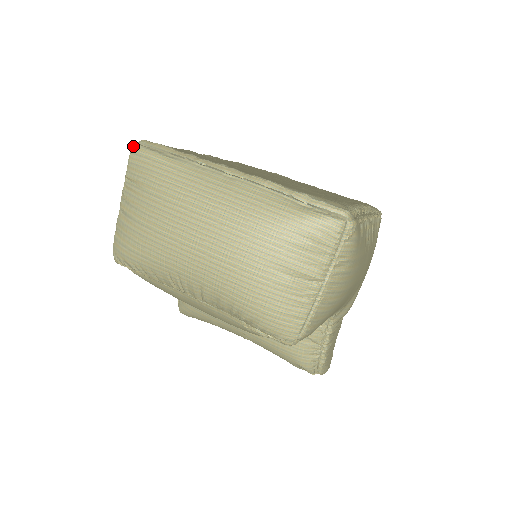
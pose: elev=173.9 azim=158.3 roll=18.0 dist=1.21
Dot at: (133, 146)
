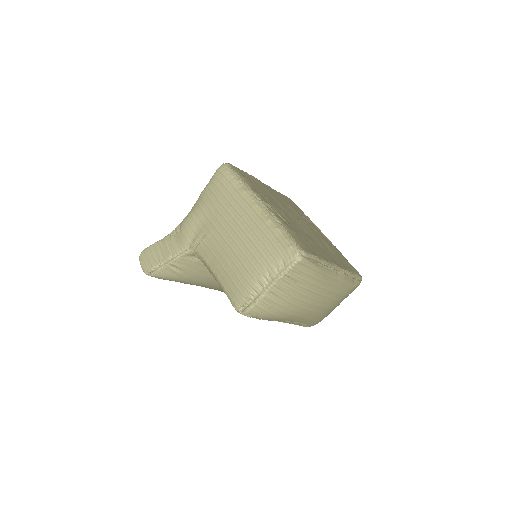
Dot at: (302, 259)
